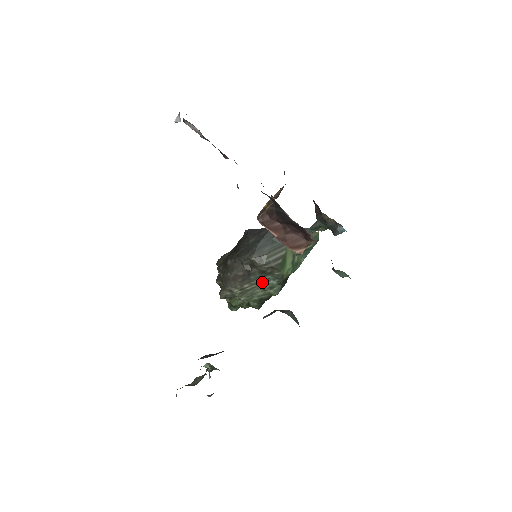
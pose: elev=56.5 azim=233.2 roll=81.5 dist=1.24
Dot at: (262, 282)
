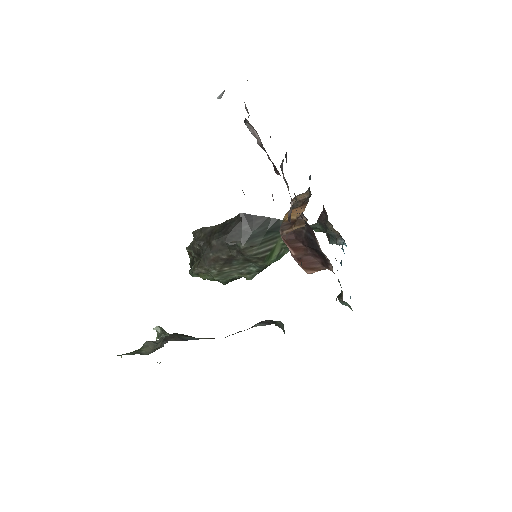
Dot at: (242, 267)
